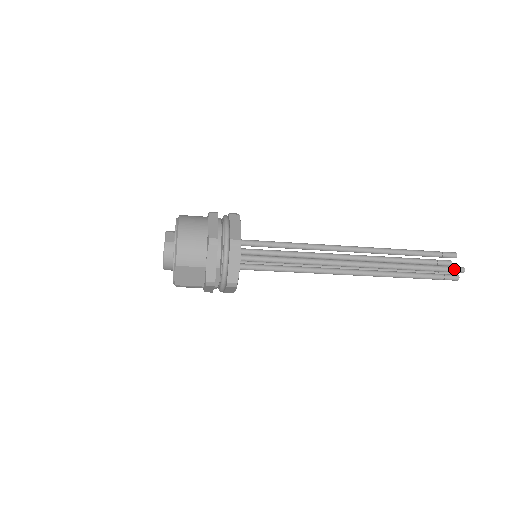
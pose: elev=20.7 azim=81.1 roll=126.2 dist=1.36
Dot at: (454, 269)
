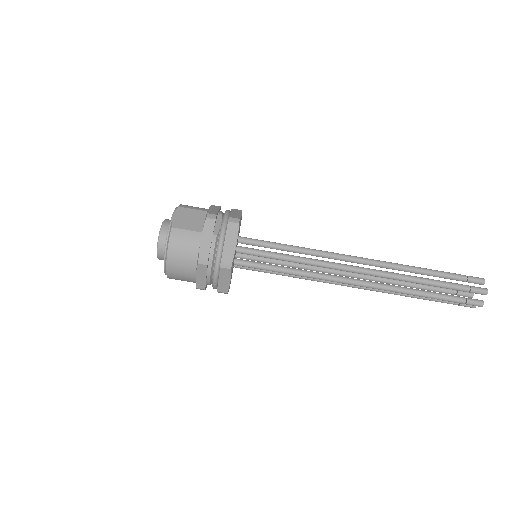
Dot at: (471, 276)
